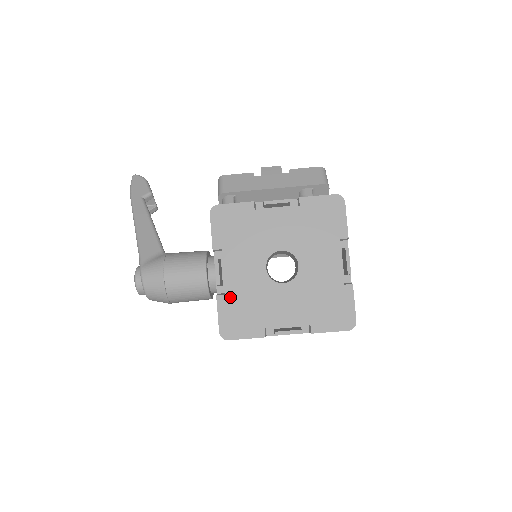
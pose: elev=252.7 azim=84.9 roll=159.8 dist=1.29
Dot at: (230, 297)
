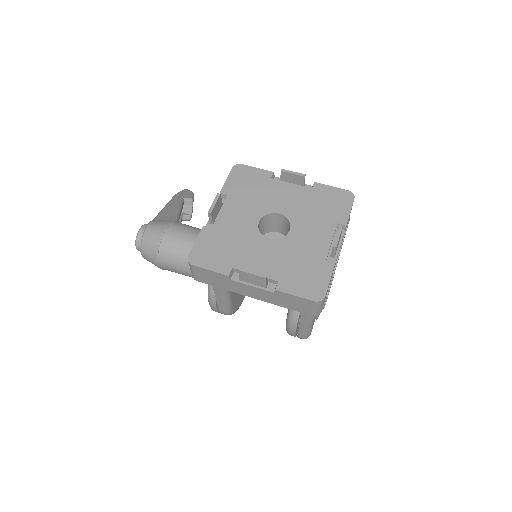
Dot at: (214, 232)
